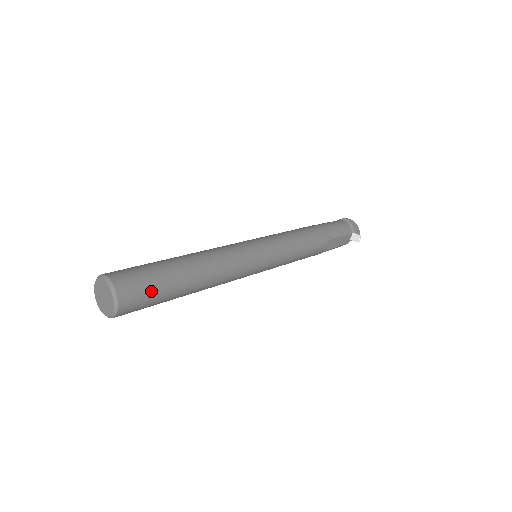
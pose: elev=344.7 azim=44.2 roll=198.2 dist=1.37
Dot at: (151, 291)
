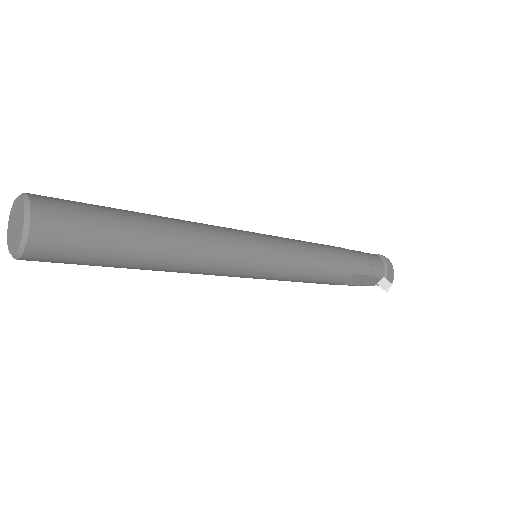
Dot at: (86, 246)
